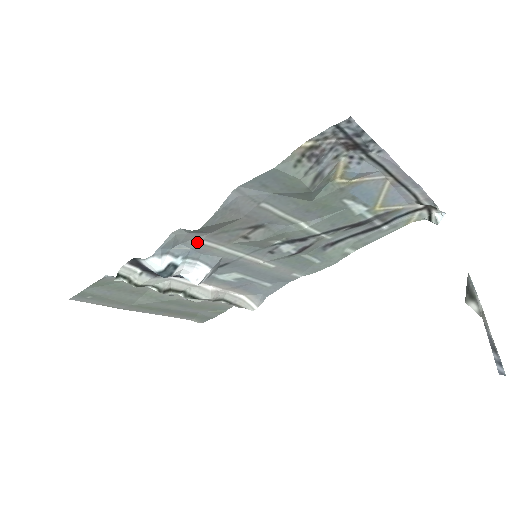
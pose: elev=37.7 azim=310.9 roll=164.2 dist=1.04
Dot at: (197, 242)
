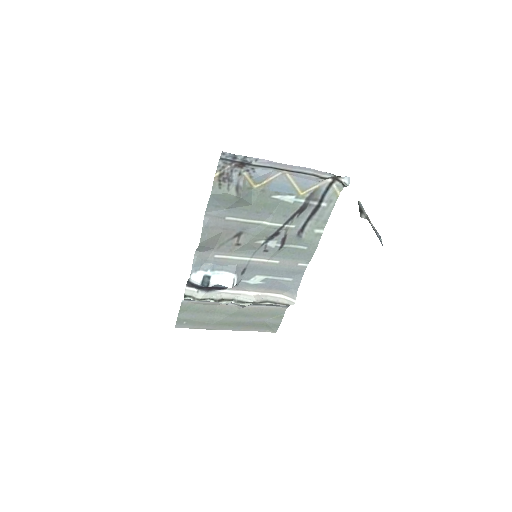
Dot at: (213, 258)
